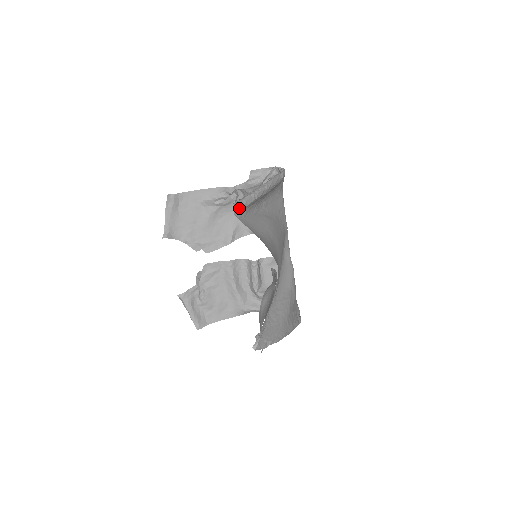
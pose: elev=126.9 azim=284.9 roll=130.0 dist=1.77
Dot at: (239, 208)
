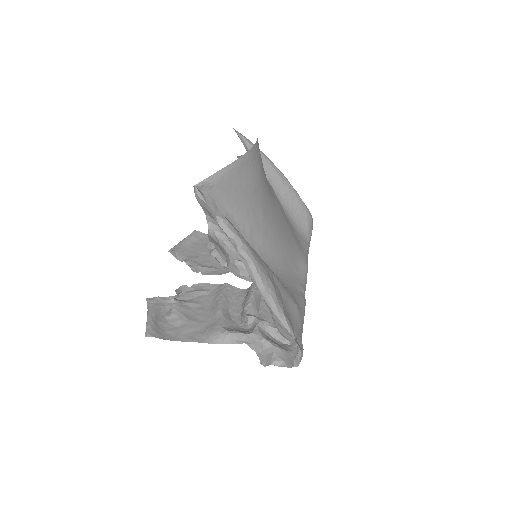
Dot at: (239, 134)
